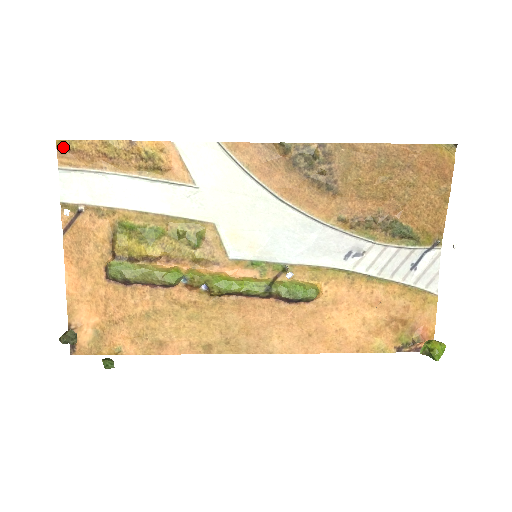
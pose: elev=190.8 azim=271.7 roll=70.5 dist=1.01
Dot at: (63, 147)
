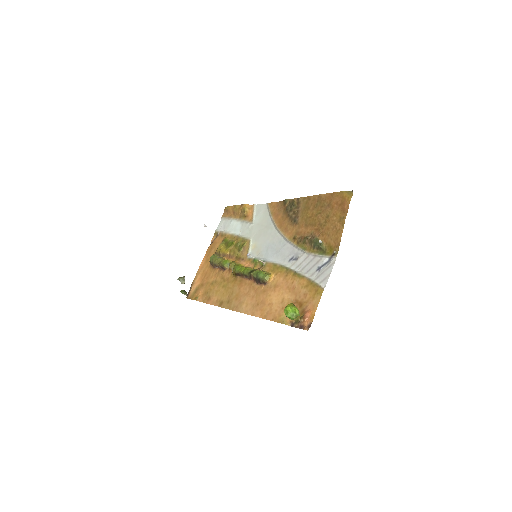
Dot at: (226, 209)
